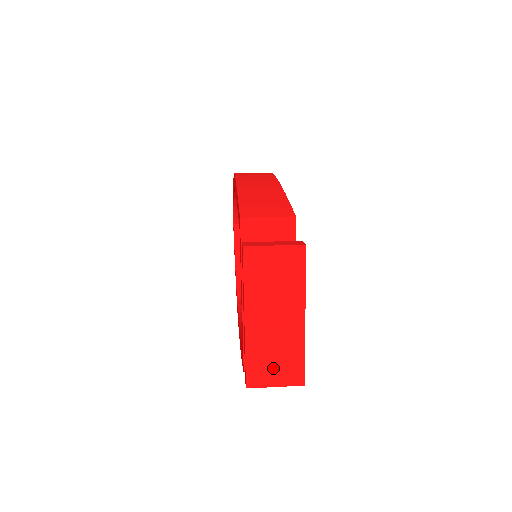
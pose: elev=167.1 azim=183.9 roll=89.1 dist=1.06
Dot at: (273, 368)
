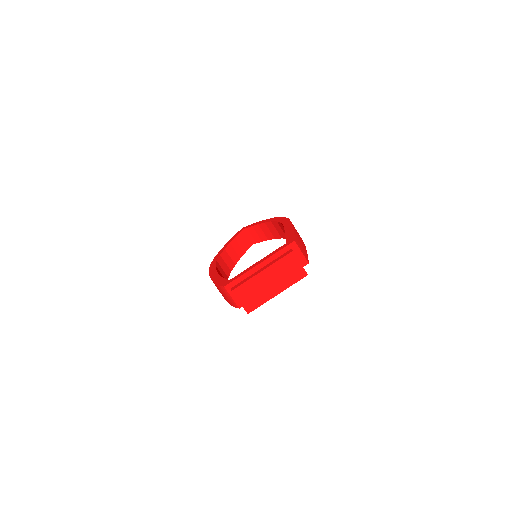
Dot at: (248, 296)
